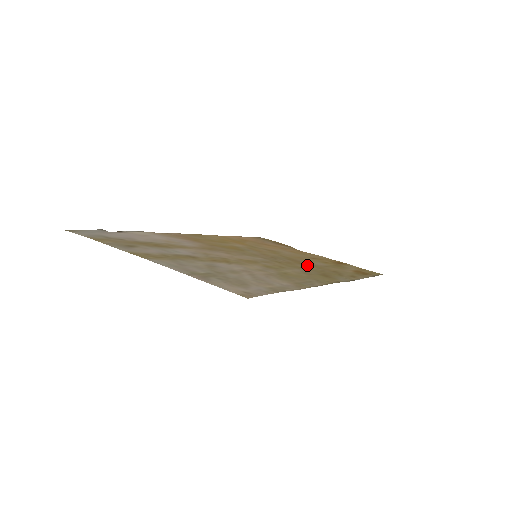
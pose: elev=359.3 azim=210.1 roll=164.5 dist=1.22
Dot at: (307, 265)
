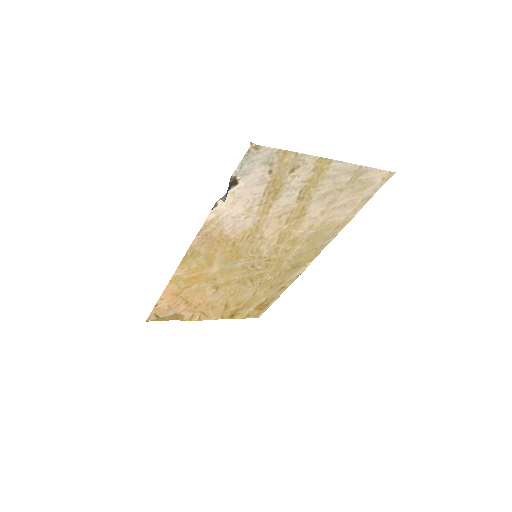
Dot at: (264, 278)
